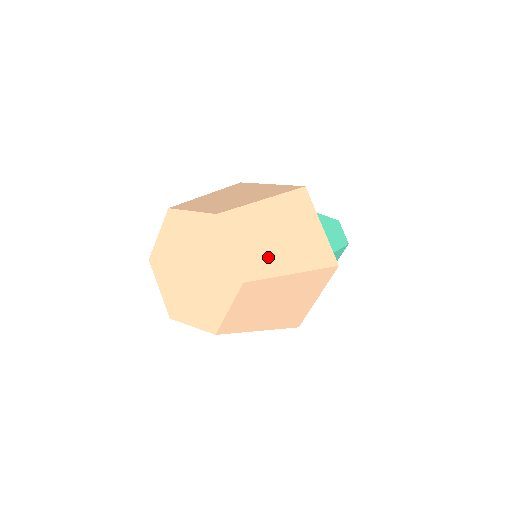
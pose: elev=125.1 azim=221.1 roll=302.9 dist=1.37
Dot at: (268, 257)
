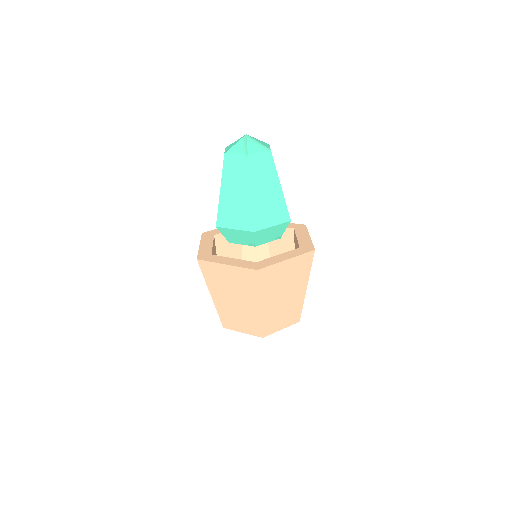
Dot at: (293, 306)
